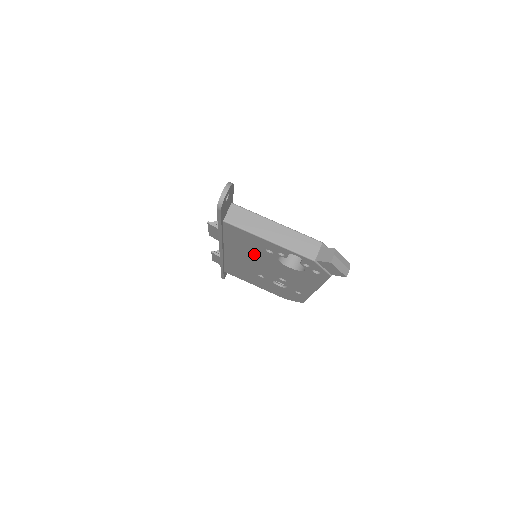
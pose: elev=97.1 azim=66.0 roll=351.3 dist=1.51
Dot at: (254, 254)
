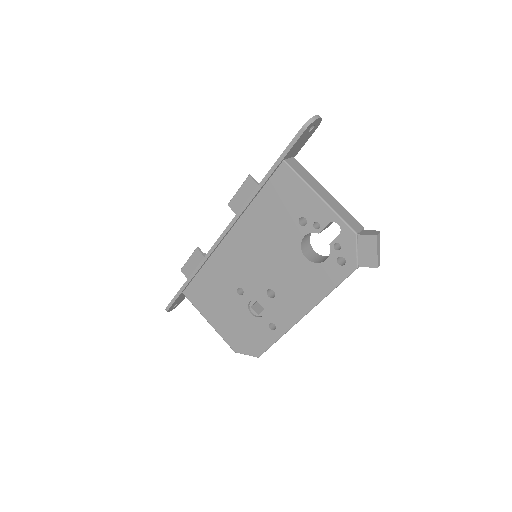
Dot at: (272, 233)
